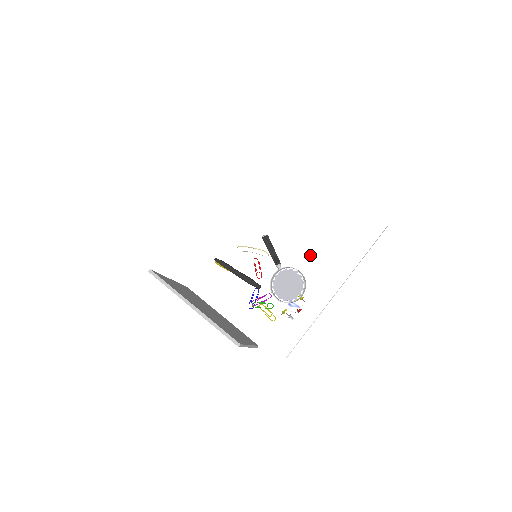
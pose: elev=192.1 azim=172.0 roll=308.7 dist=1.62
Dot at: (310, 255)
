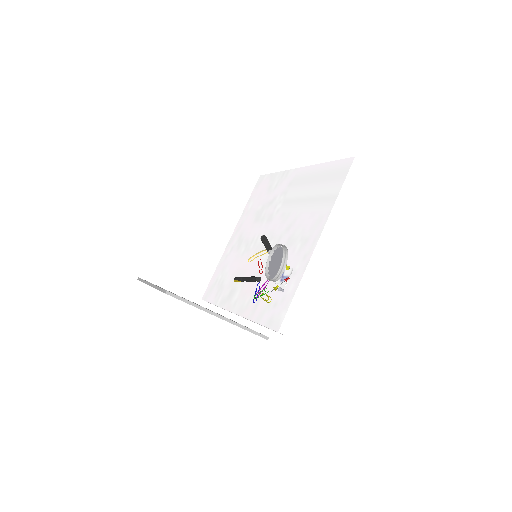
Dot at: (296, 229)
